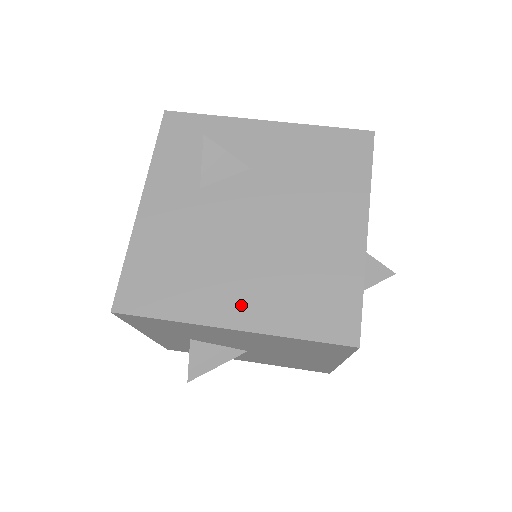
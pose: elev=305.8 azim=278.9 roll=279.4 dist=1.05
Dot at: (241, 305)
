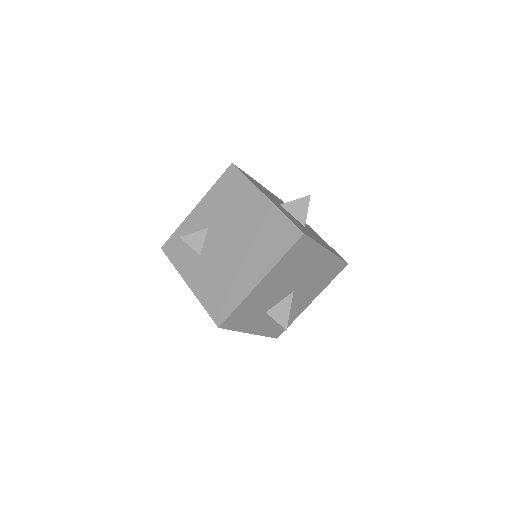
Dot at: (254, 271)
